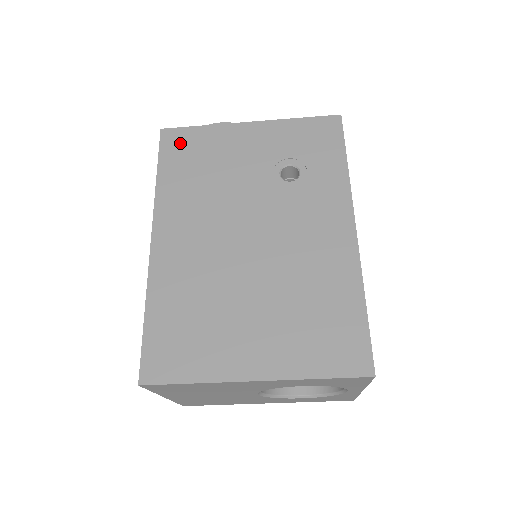
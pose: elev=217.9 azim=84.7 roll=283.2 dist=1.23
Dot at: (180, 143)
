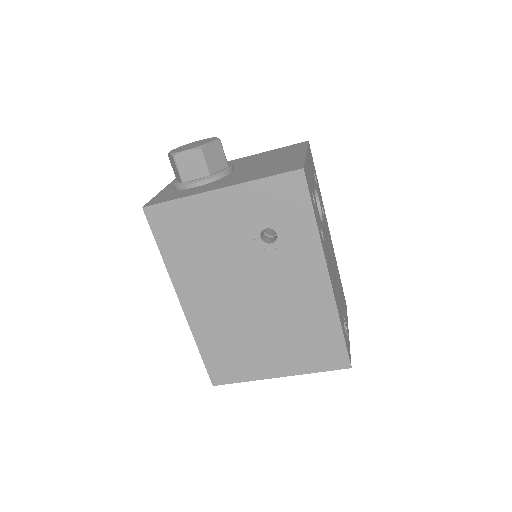
Dot at: (166, 220)
